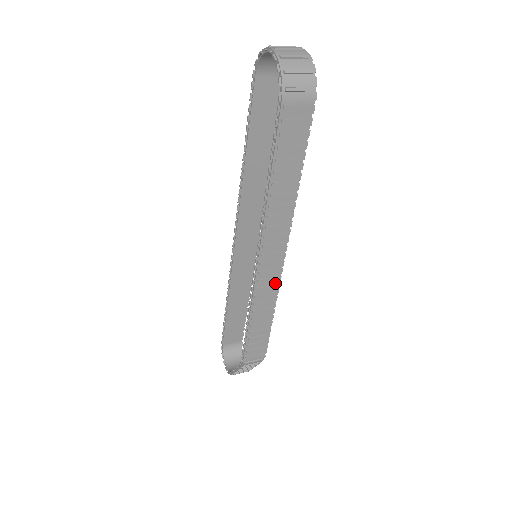
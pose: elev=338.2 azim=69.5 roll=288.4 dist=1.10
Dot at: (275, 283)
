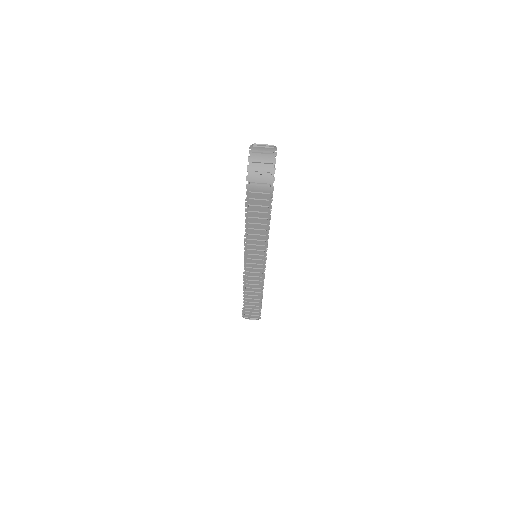
Dot at: (260, 280)
